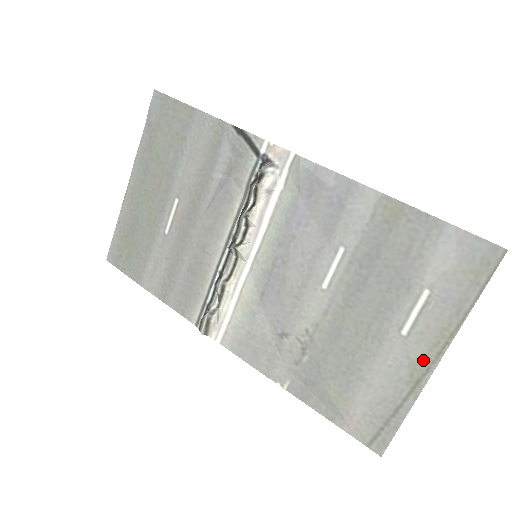
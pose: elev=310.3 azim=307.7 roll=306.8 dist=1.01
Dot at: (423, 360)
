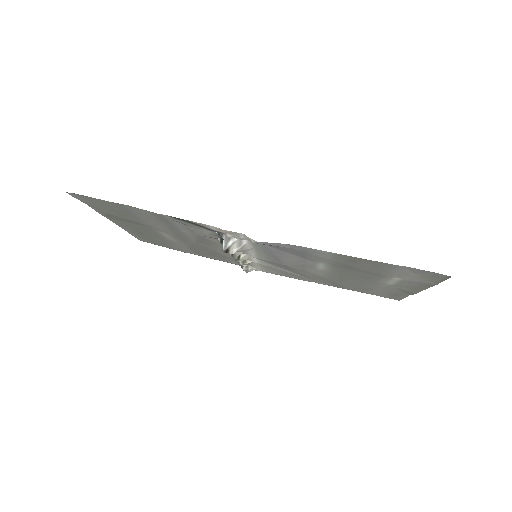
Dot at: (409, 290)
